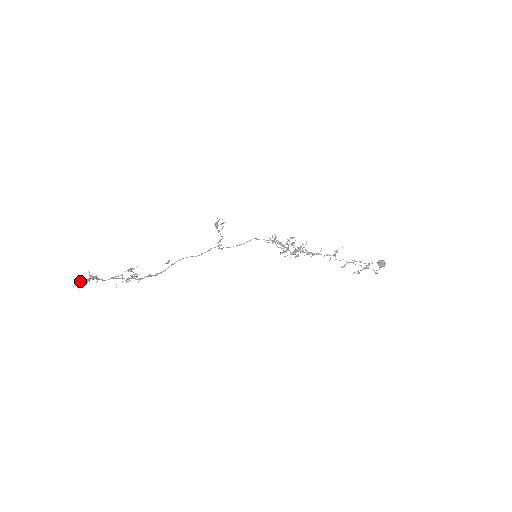
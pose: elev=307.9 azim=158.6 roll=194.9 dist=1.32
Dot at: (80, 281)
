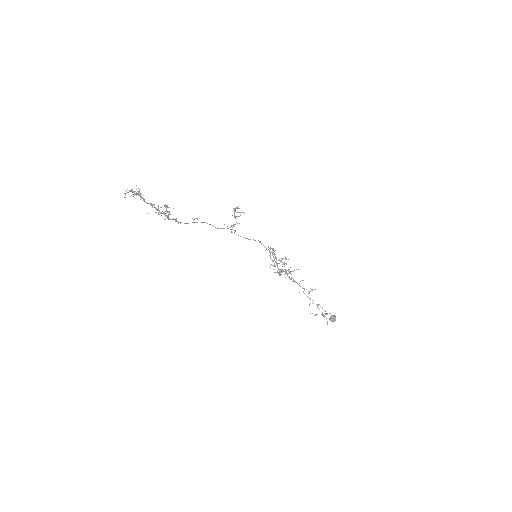
Dot at: (130, 191)
